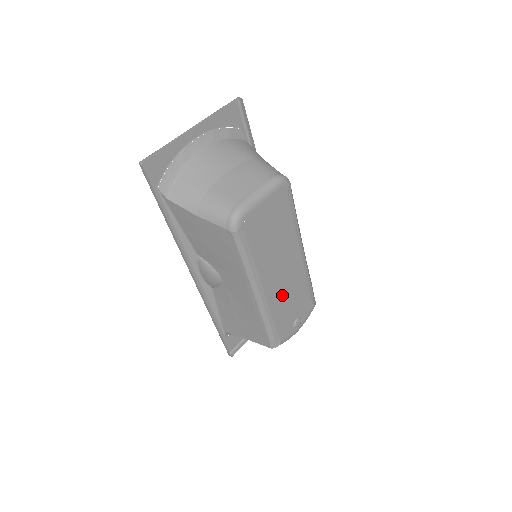
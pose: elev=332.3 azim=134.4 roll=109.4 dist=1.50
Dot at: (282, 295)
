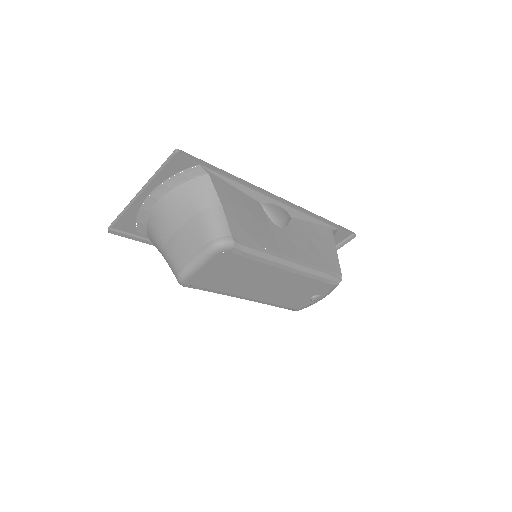
Dot at: (278, 293)
